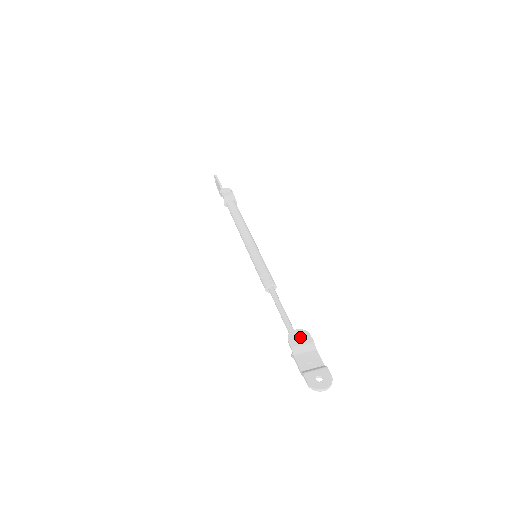
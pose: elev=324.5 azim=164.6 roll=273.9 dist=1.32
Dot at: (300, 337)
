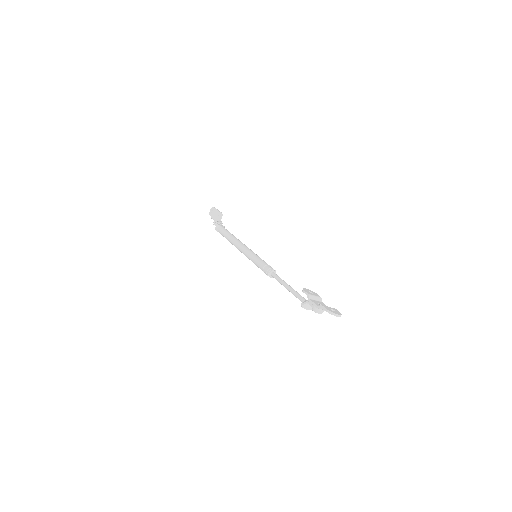
Dot at: occluded
